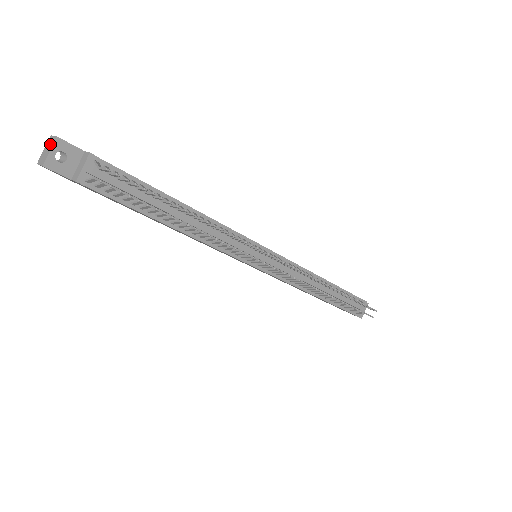
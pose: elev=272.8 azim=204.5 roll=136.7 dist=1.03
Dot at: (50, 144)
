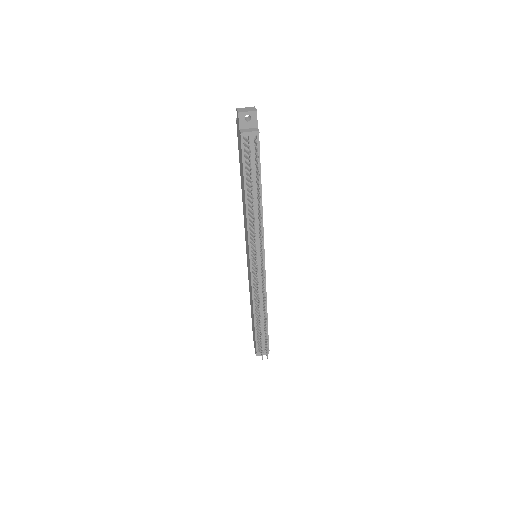
Dot at: (251, 109)
